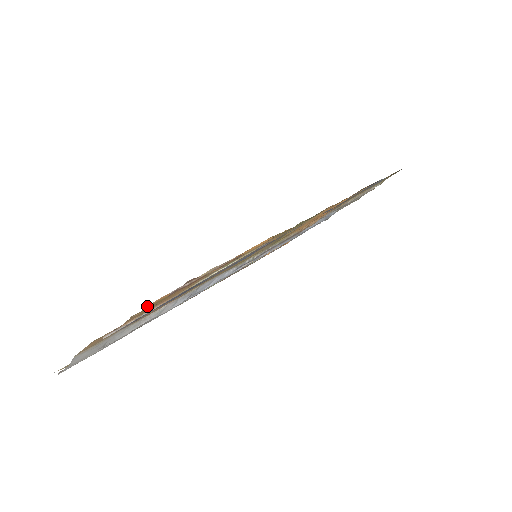
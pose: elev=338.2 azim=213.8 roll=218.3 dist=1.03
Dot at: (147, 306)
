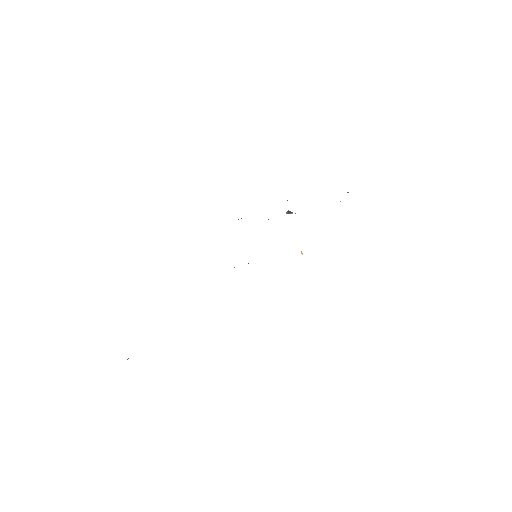
Dot at: occluded
